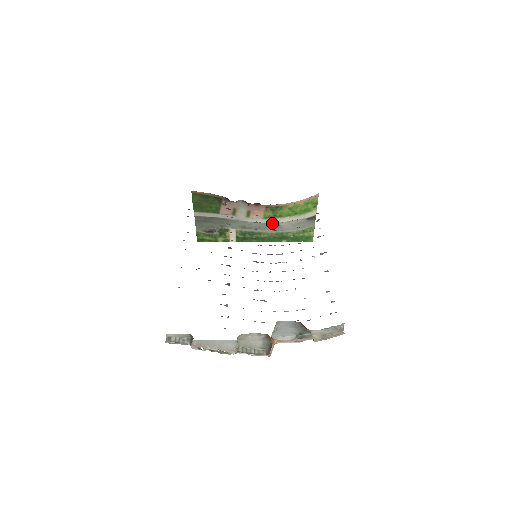
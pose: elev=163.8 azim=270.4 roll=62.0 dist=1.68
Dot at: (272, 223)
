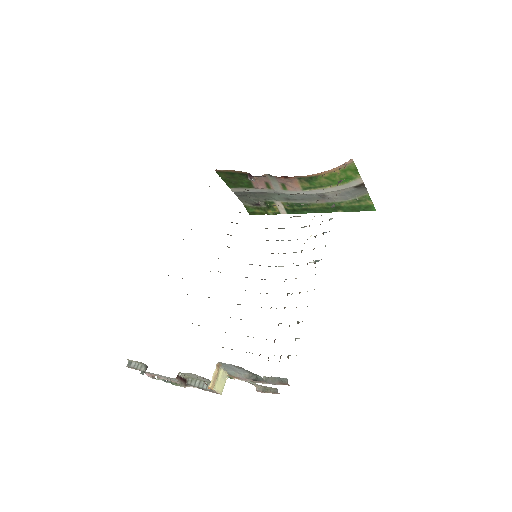
Dot at: (316, 194)
